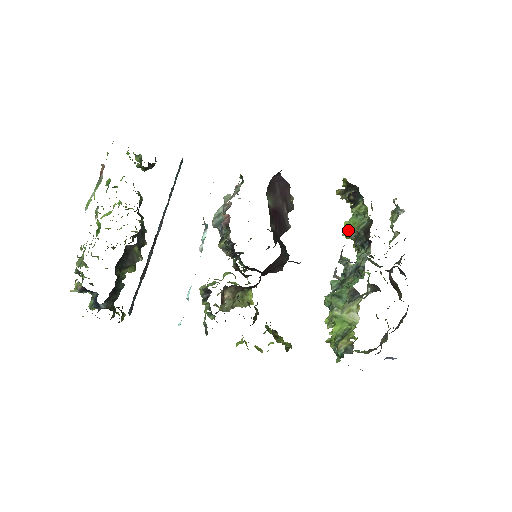
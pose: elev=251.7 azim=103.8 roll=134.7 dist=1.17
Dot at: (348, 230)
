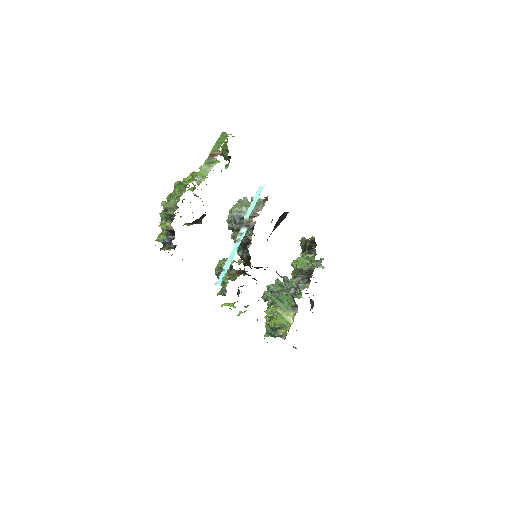
Dot at: (298, 264)
